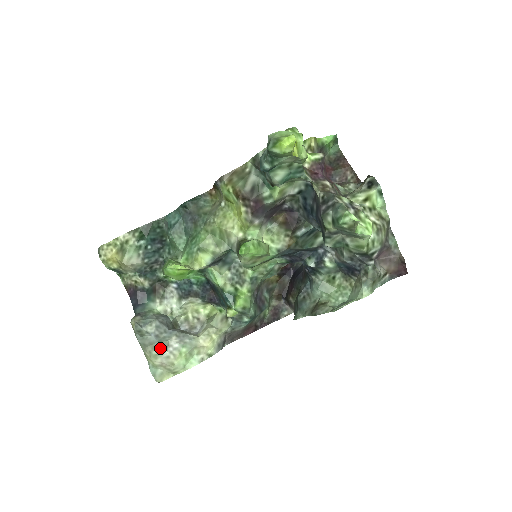
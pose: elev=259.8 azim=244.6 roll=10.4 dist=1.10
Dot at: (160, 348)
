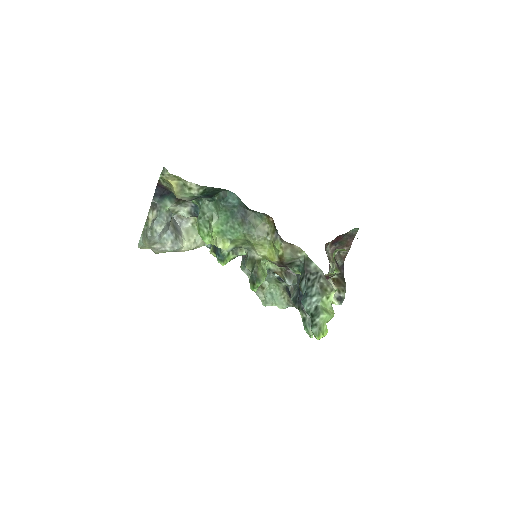
Dot at: (158, 246)
